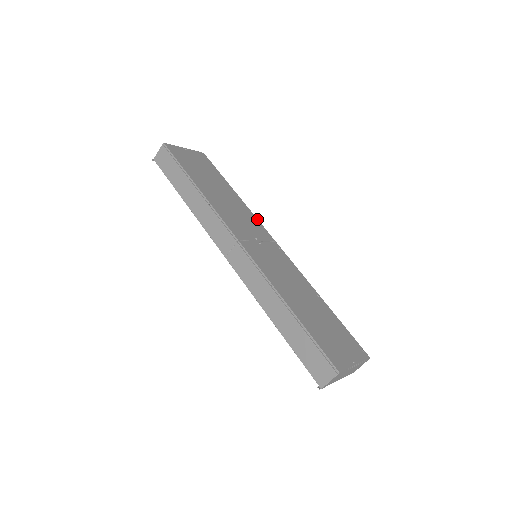
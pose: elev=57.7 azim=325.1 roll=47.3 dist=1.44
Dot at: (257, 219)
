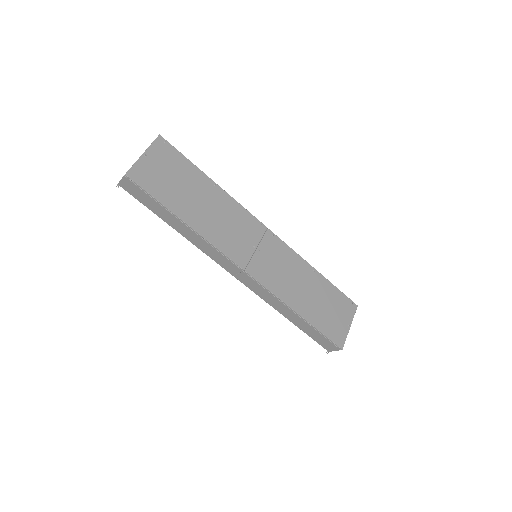
Dot at: (244, 208)
